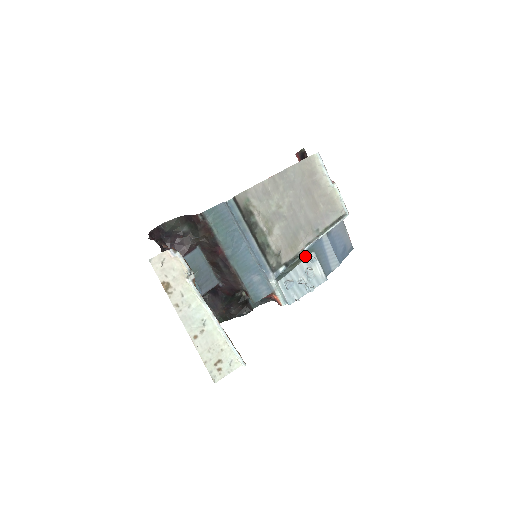
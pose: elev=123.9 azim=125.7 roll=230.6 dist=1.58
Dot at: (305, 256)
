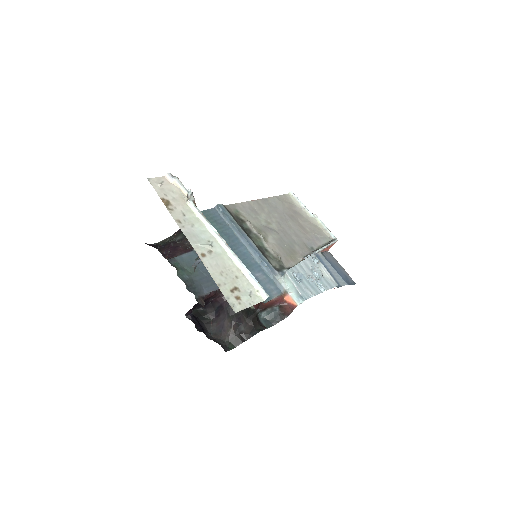
Dot at: (307, 258)
